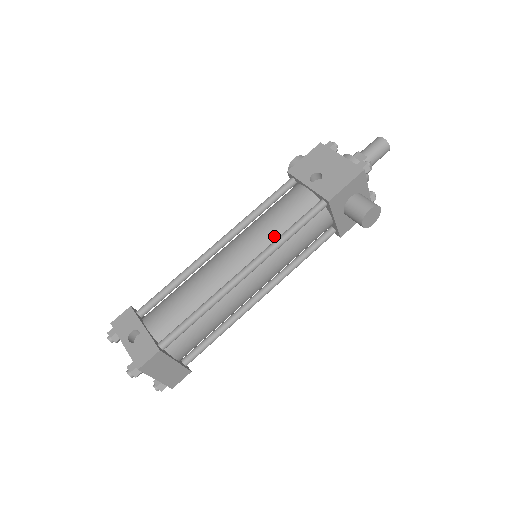
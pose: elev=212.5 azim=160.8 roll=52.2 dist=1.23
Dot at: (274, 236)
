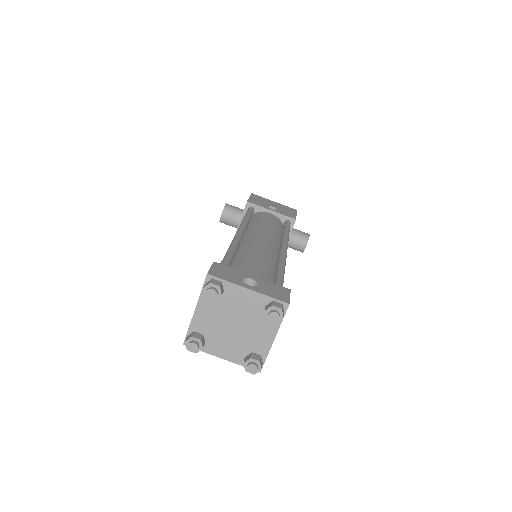
Dot at: (277, 234)
